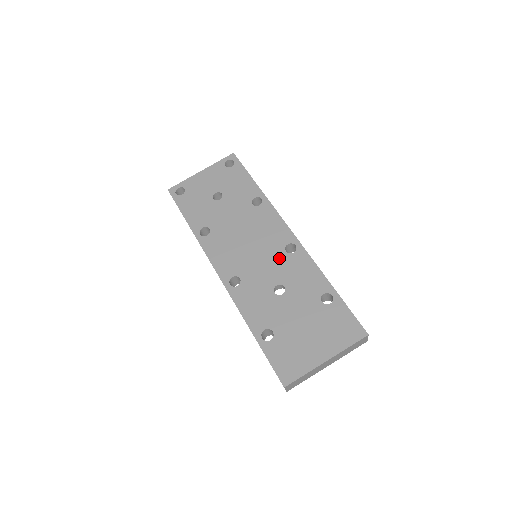
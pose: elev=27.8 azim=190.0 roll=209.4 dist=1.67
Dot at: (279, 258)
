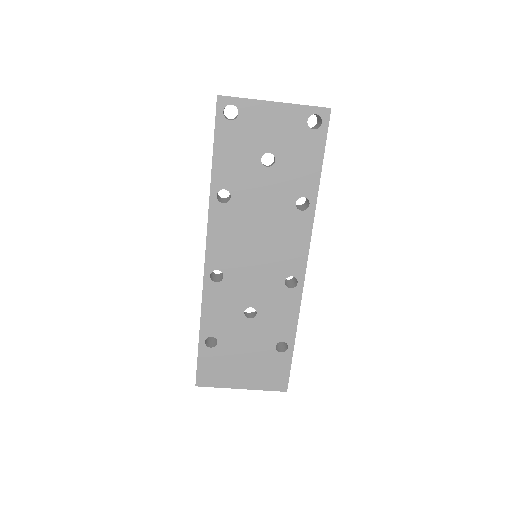
Dot at: (273, 284)
